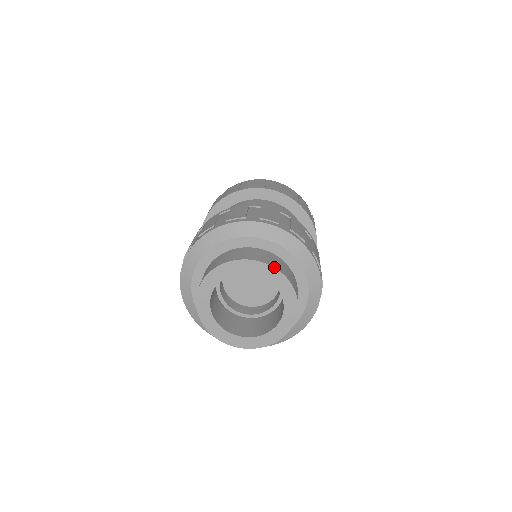
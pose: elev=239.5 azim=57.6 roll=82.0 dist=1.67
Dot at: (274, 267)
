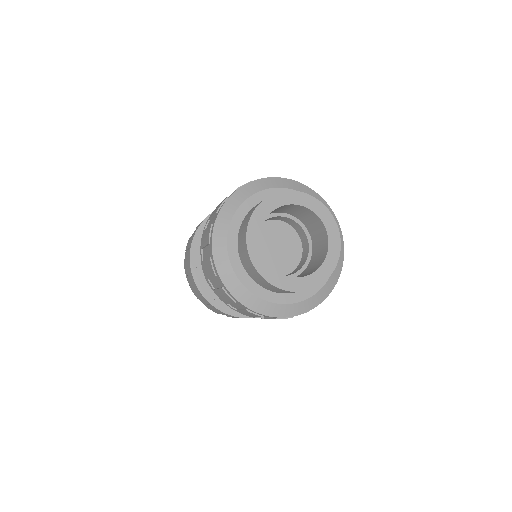
Dot at: (283, 191)
